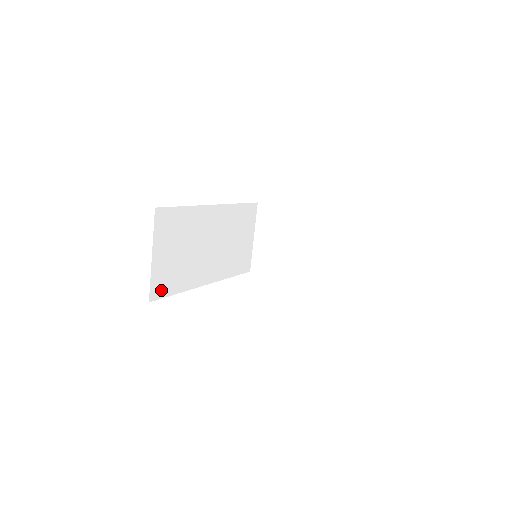
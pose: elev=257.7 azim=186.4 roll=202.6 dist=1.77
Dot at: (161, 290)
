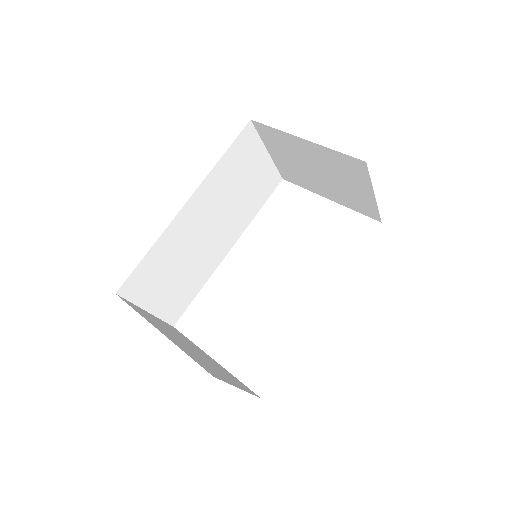
Dot at: (179, 310)
